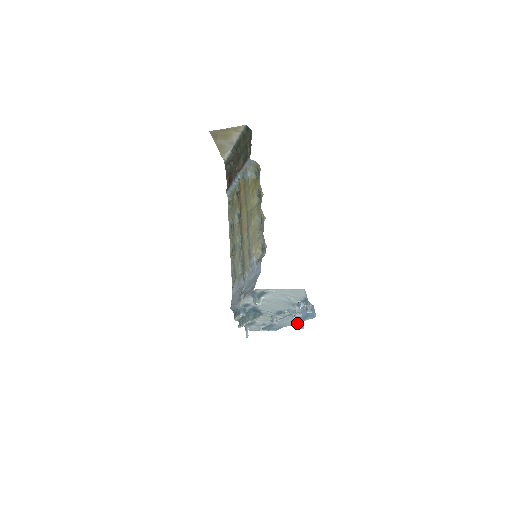
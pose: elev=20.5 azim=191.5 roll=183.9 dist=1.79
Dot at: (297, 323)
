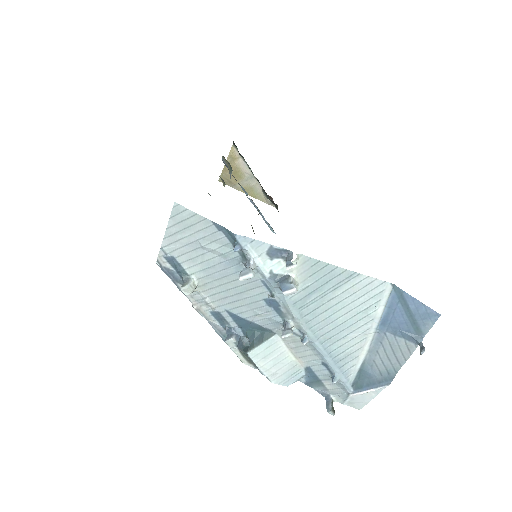
Dot at: (415, 348)
